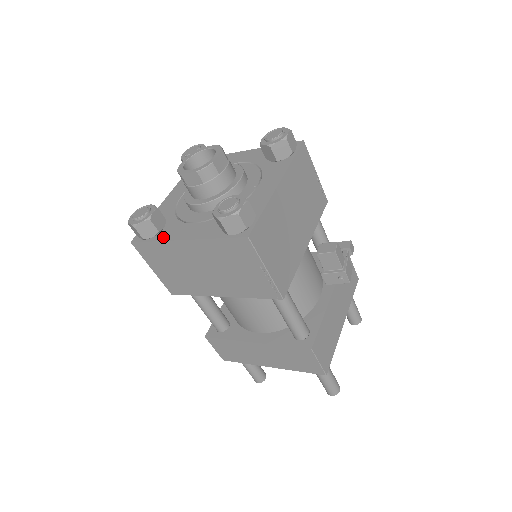
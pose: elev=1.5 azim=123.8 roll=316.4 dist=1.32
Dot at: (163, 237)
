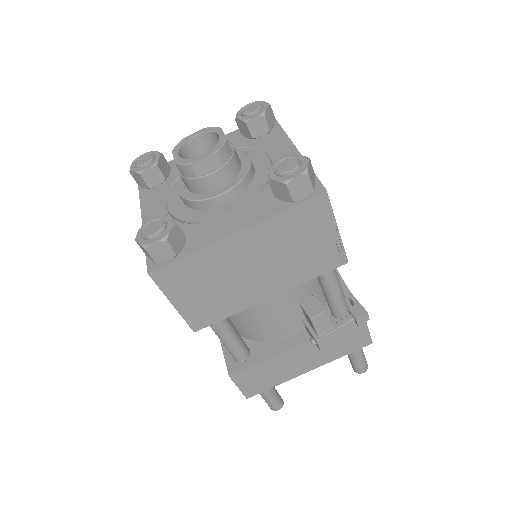
Dot at: (144, 197)
